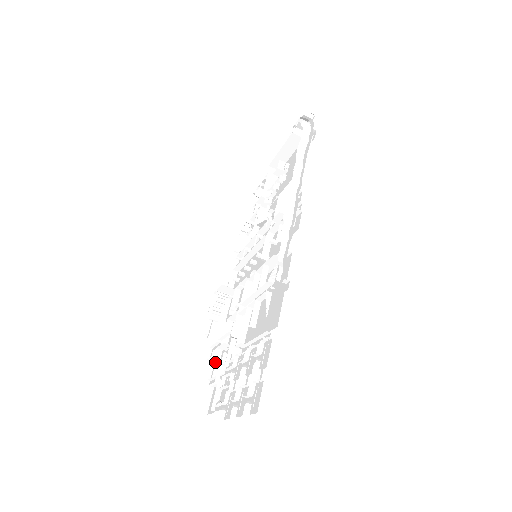
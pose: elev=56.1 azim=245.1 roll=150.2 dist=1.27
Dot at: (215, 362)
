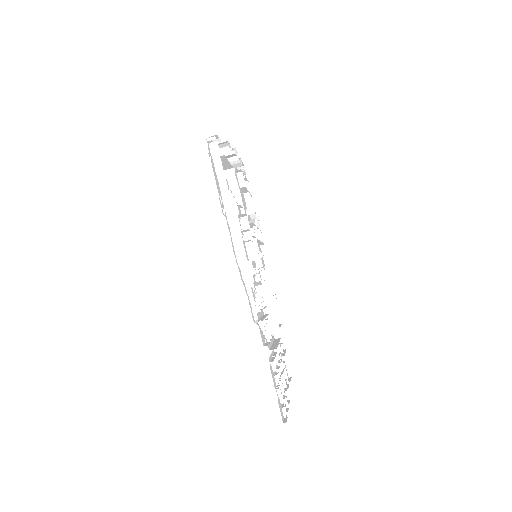
Dot at: occluded
